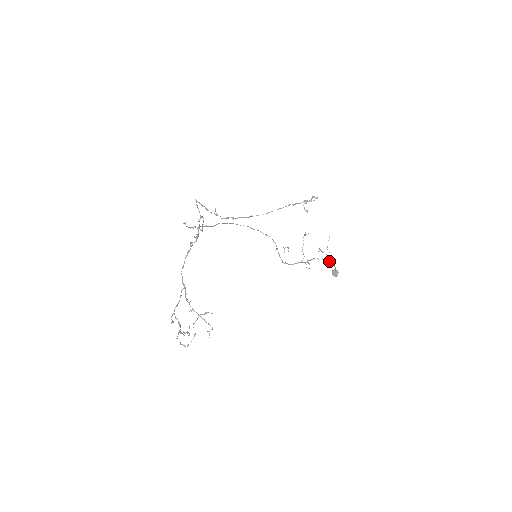
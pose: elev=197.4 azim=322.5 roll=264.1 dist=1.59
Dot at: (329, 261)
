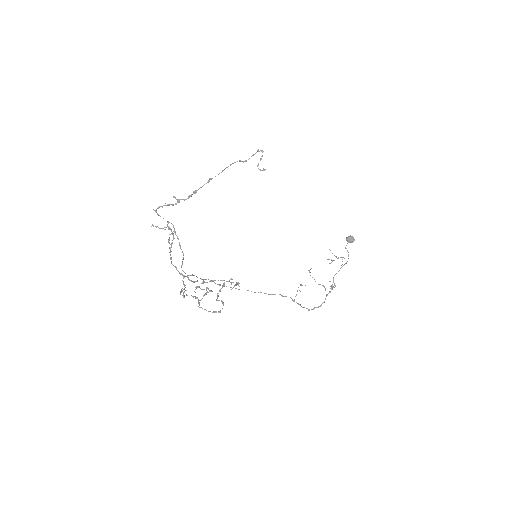
Dot at: (346, 262)
